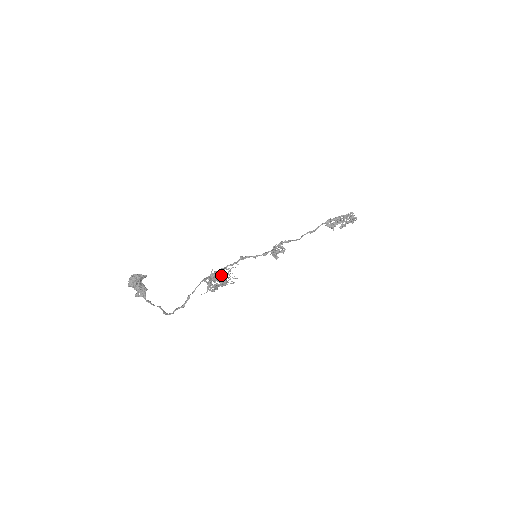
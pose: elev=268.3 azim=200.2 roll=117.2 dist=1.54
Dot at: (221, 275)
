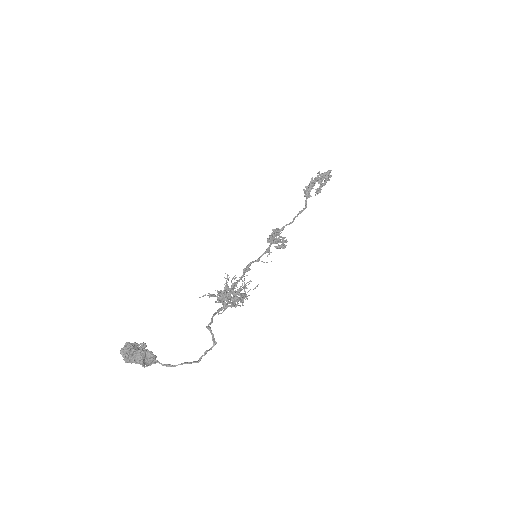
Dot at: (228, 288)
